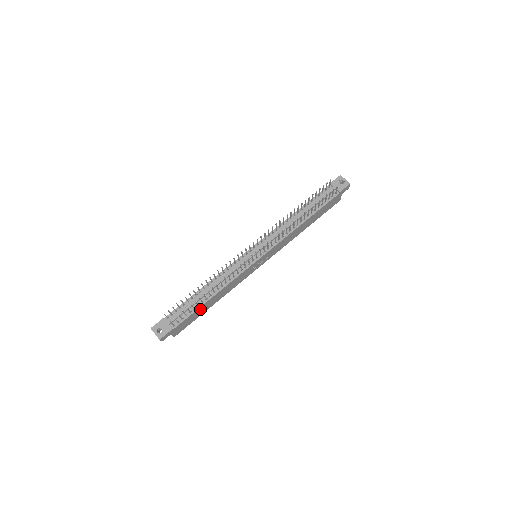
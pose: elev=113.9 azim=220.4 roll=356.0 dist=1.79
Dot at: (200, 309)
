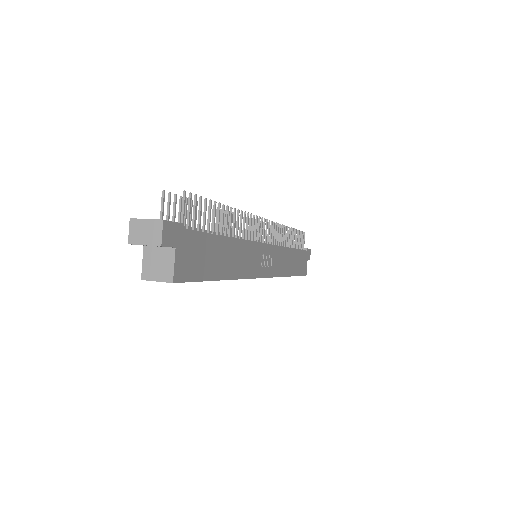
Dot at: (214, 247)
